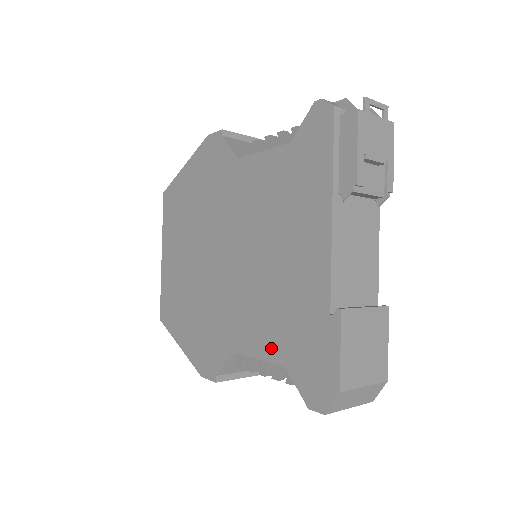
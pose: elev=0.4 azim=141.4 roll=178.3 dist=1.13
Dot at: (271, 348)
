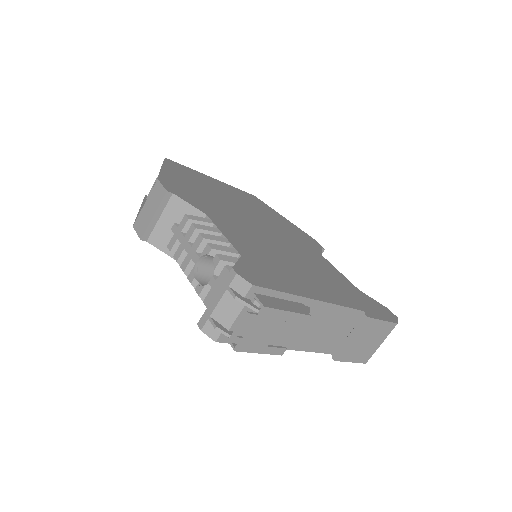
Dot at: occluded
